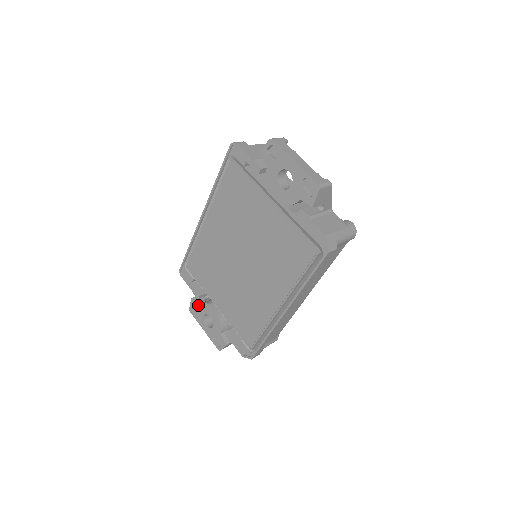
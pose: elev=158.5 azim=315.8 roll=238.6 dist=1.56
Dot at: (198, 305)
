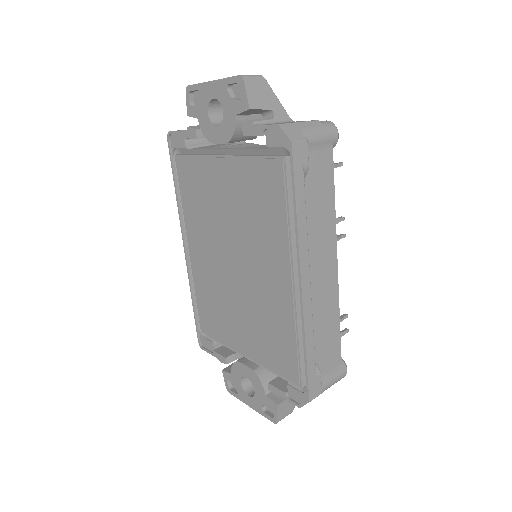
Dot at: (230, 373)
